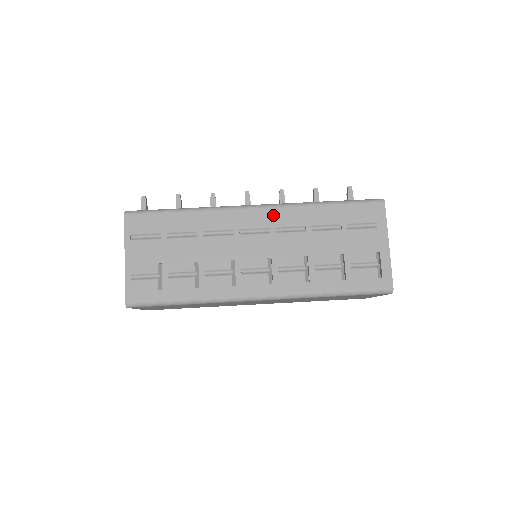
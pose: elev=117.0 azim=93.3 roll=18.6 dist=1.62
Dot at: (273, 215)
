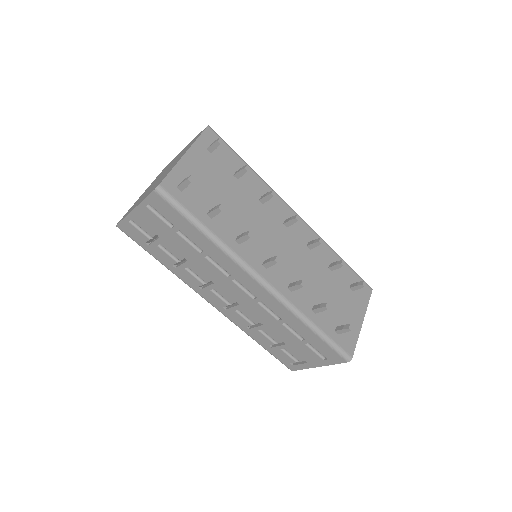
Dot at: (268, 298)
